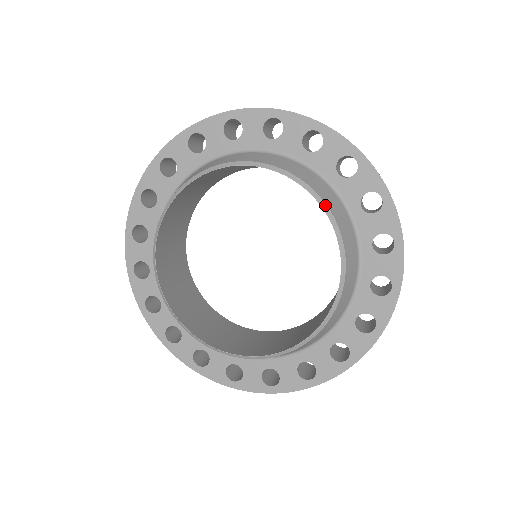
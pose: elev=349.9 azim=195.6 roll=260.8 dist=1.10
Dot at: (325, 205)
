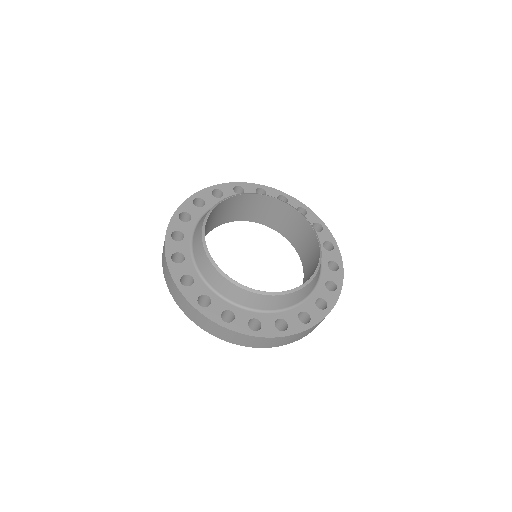
Dot at: occluded
